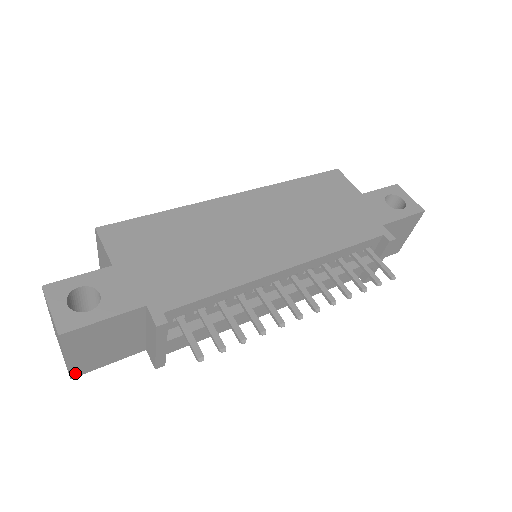
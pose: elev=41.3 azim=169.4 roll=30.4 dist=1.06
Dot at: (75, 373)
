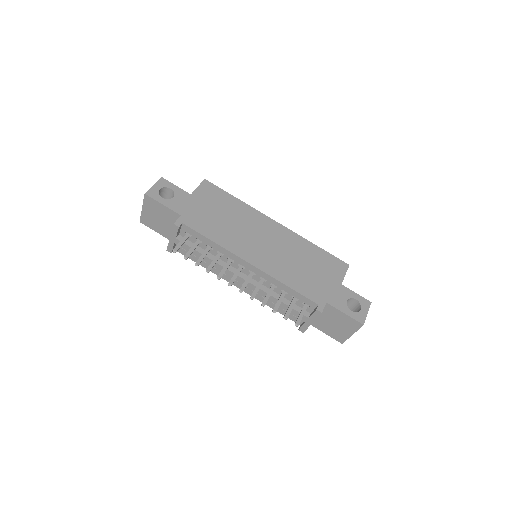
Dot at: (142, 221)
